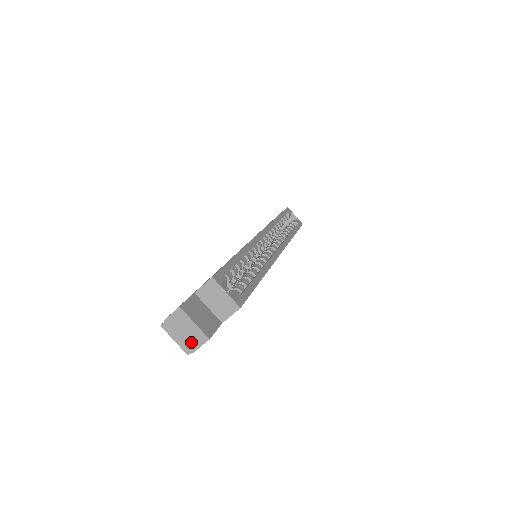
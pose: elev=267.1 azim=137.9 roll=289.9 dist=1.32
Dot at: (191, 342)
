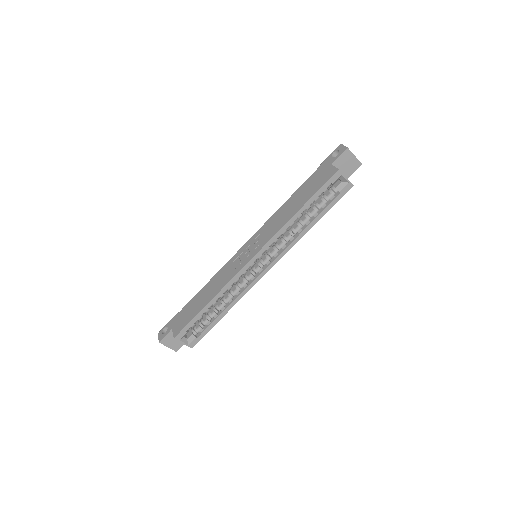
Dot at: occluded
